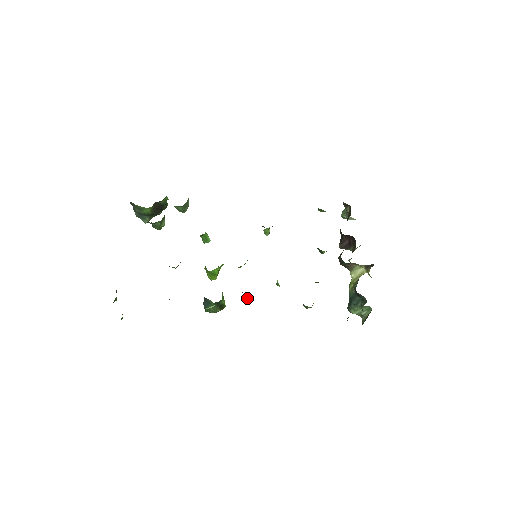
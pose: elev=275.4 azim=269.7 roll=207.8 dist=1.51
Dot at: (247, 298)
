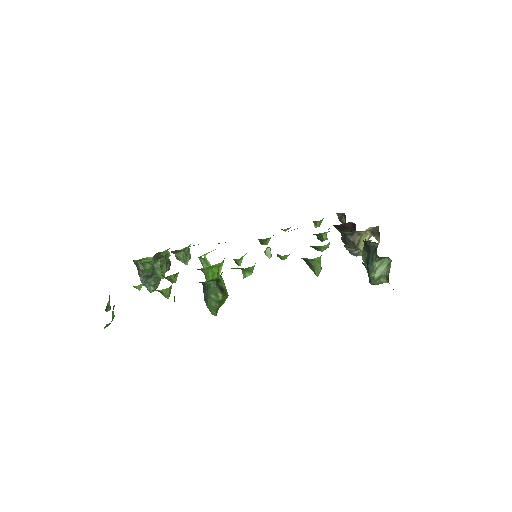
Dot at: (248, 274)
